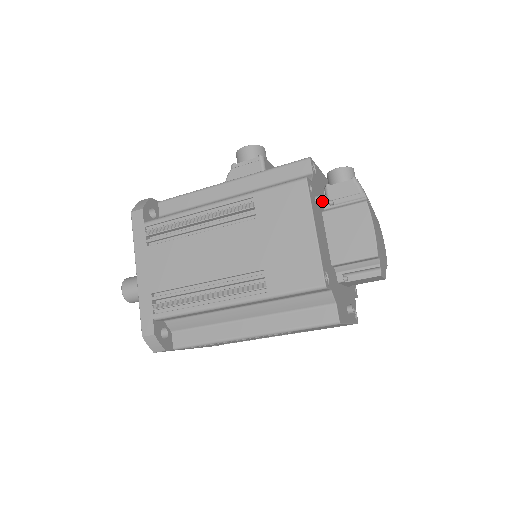
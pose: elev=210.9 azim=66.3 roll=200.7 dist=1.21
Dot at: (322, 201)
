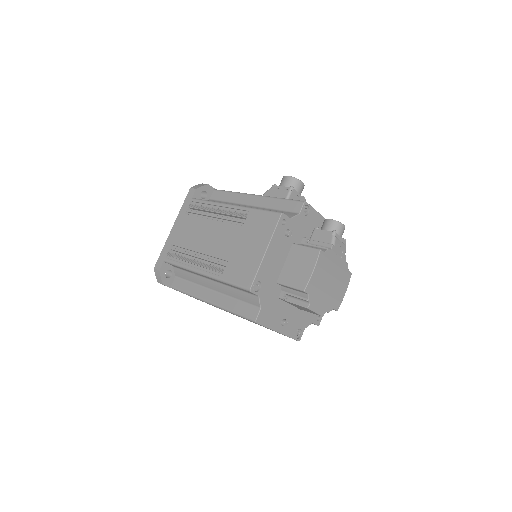
Dot at: (291, 235)
